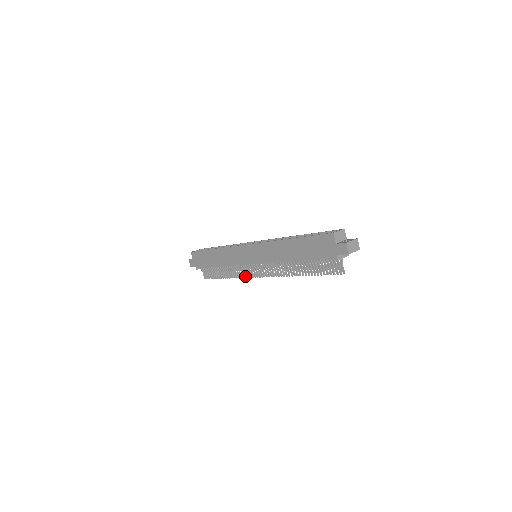
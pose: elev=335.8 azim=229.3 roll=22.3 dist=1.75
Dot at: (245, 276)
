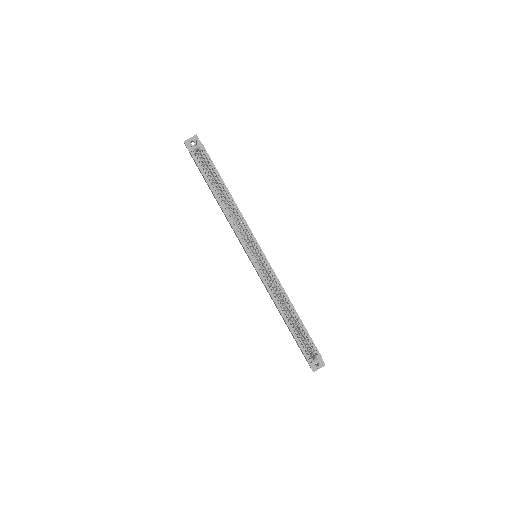
Dot at: occluded
